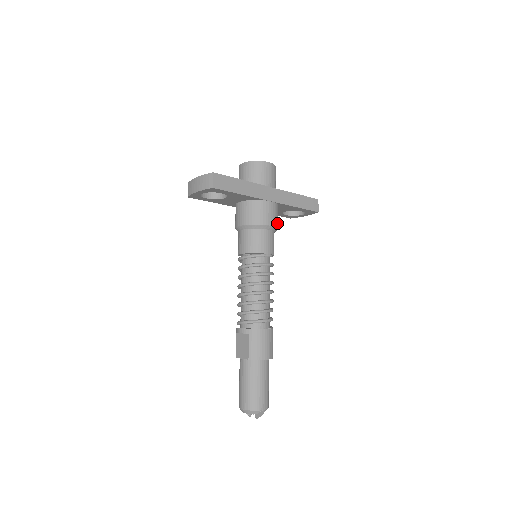
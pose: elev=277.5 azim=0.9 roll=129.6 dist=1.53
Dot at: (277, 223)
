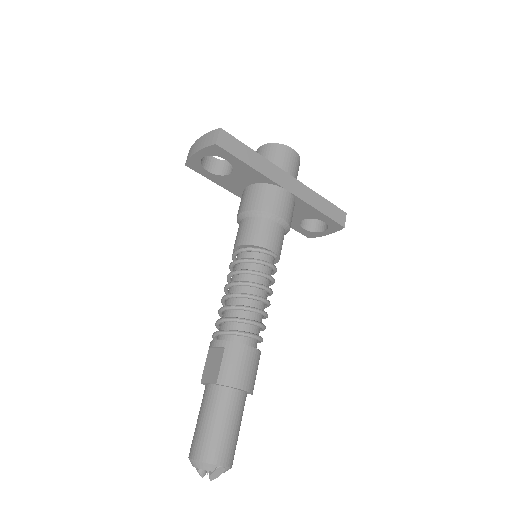
Dot at: (290, 220)
